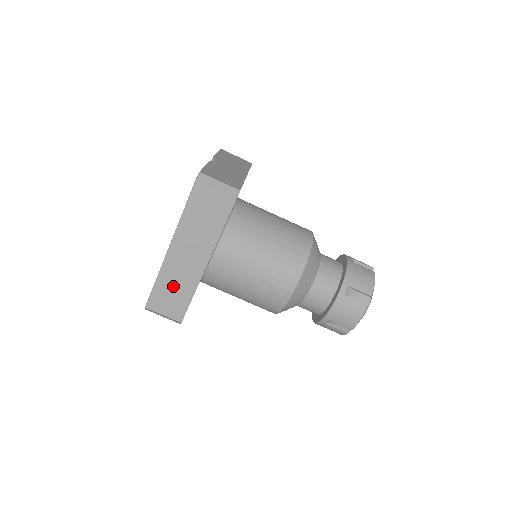
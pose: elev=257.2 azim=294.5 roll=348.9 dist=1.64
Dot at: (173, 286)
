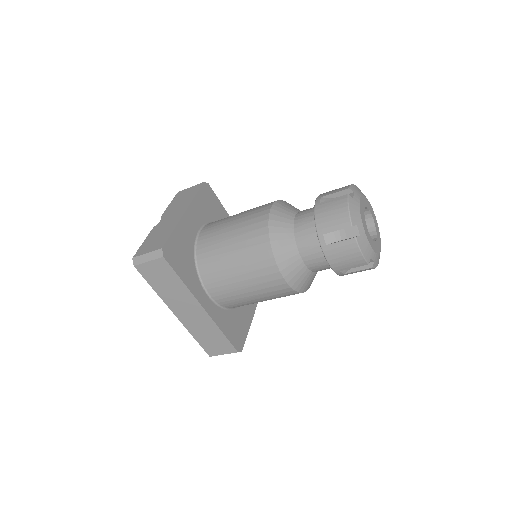
Dot at: (205, 334)
